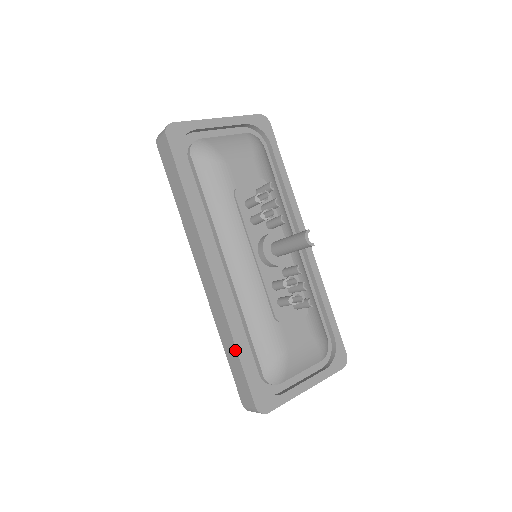
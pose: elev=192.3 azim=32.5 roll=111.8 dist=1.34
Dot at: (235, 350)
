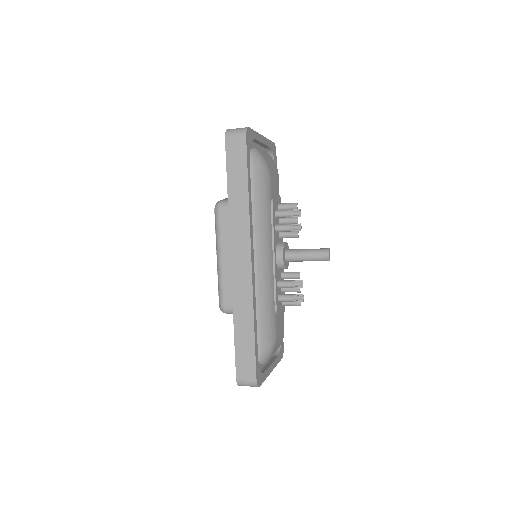
Dot at: (252, 331)
